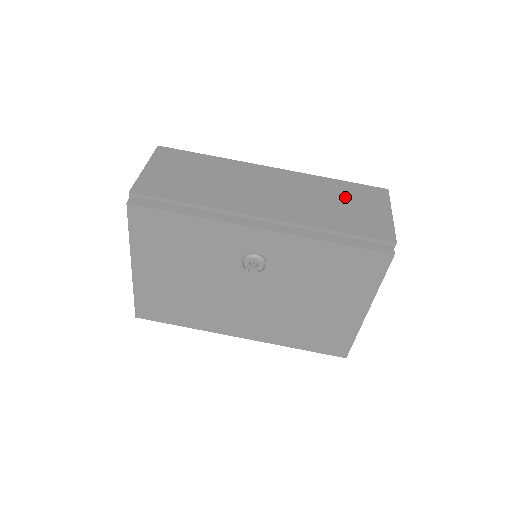
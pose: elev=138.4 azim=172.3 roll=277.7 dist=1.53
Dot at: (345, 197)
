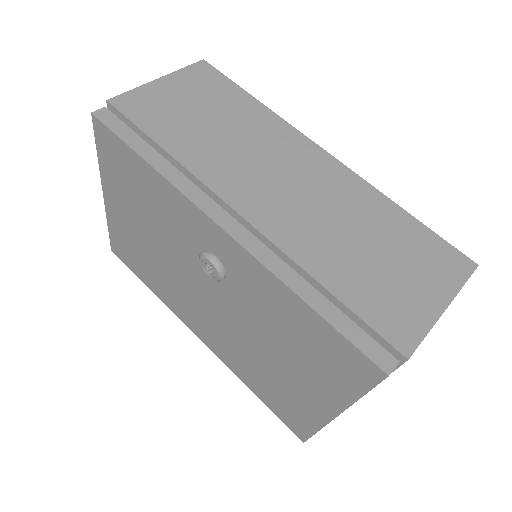
Dot at: (393, 243)
